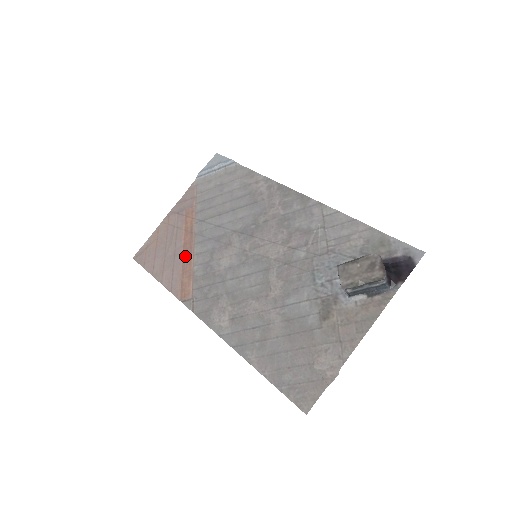
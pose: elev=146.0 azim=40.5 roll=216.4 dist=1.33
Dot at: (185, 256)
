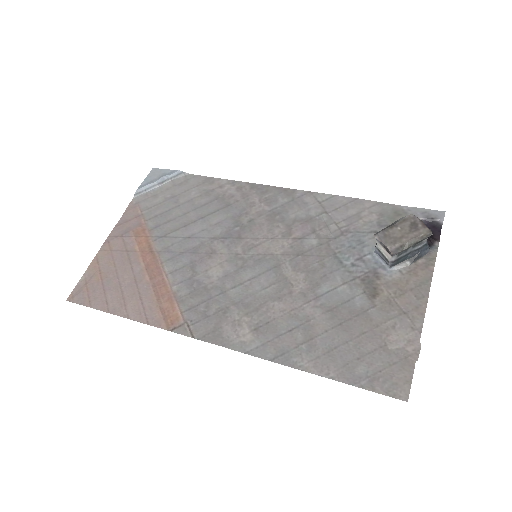
Dot at: (153, 279)
